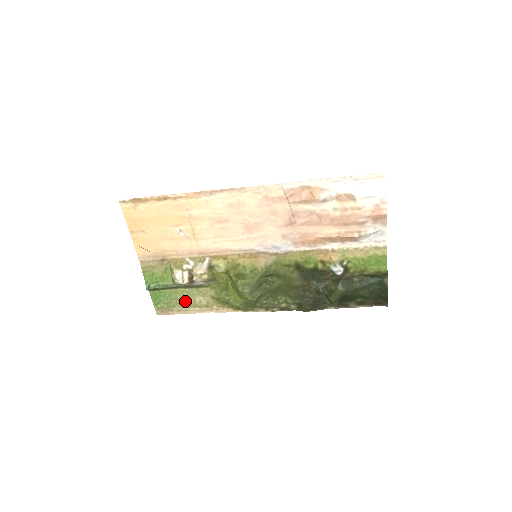
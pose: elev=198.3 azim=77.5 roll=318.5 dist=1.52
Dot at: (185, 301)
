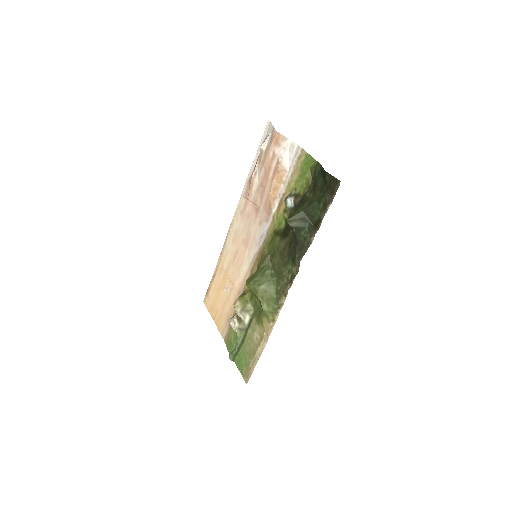
Dot at: (251, 349)
